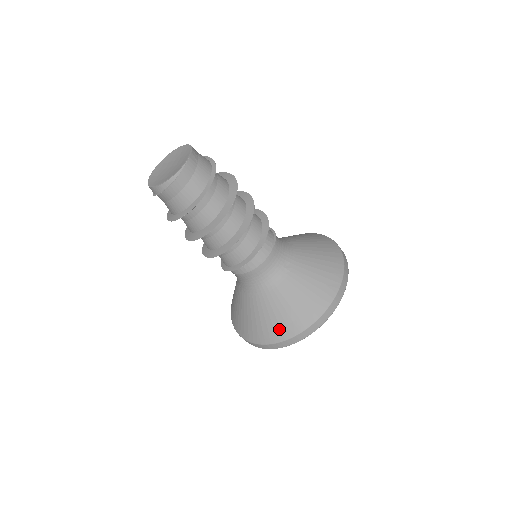
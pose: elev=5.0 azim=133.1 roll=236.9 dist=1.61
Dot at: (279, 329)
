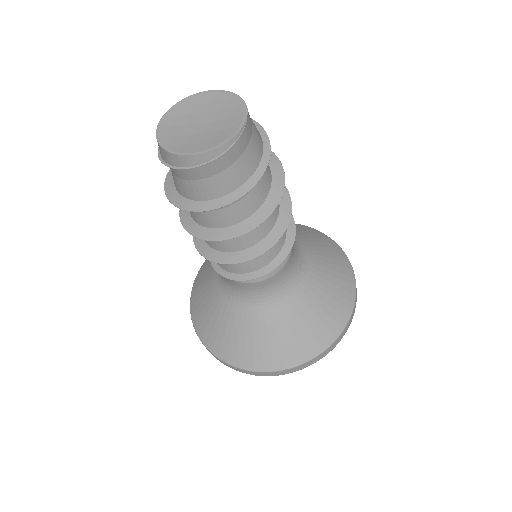
Dot at: (296, 350)
